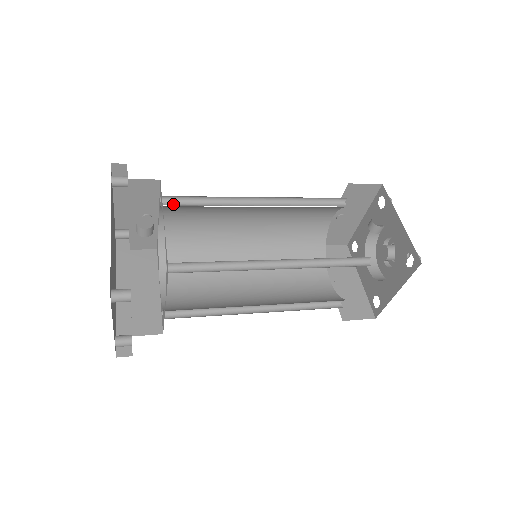
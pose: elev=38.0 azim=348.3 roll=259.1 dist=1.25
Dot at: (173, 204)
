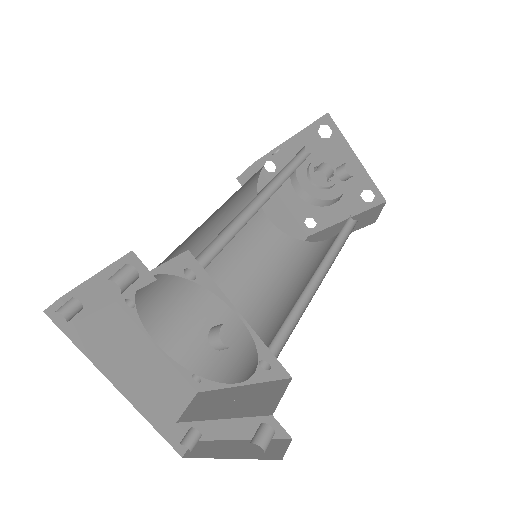
Dot at: occluded
